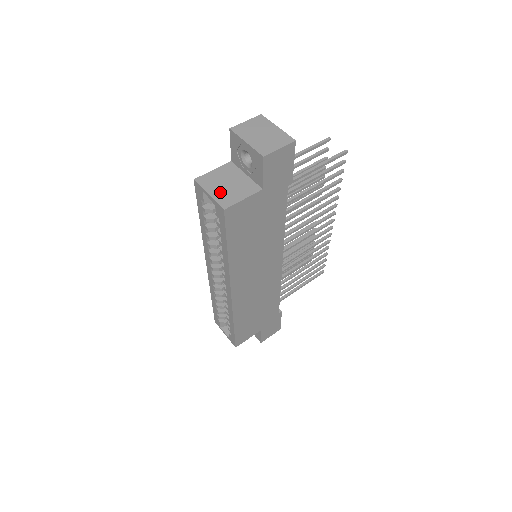
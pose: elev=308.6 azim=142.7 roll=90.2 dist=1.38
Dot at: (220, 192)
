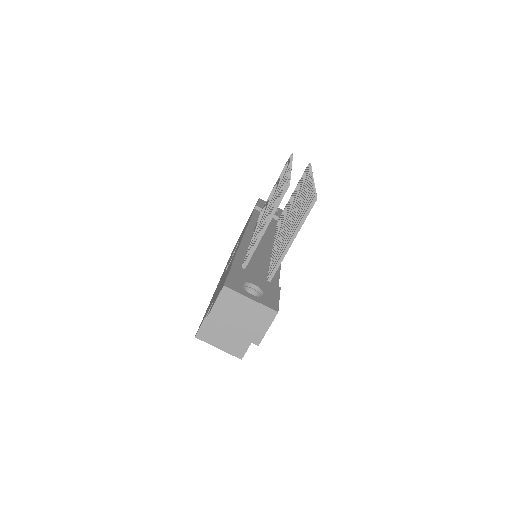
Dot at: (227, 343)
